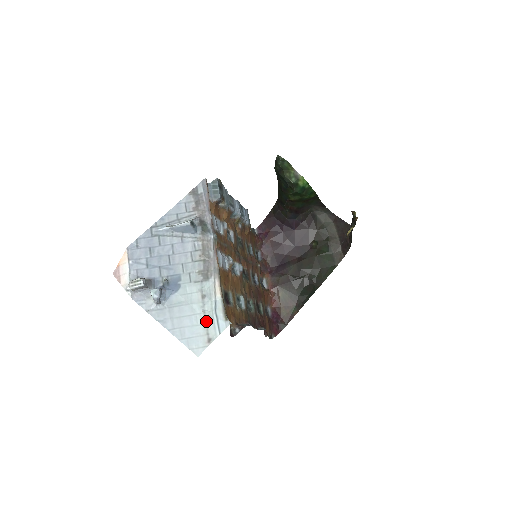
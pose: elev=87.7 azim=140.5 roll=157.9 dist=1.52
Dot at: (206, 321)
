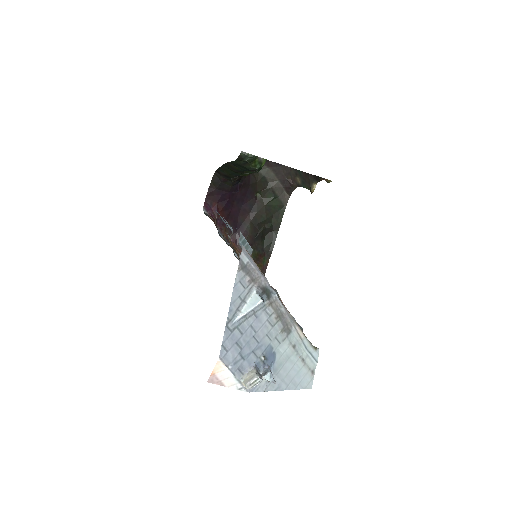
Dot at: (304, 362)
